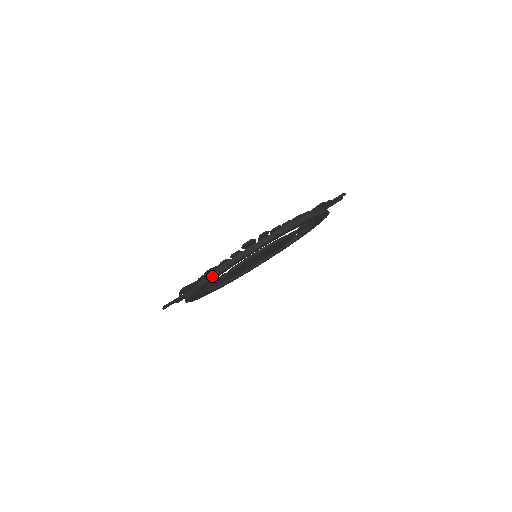
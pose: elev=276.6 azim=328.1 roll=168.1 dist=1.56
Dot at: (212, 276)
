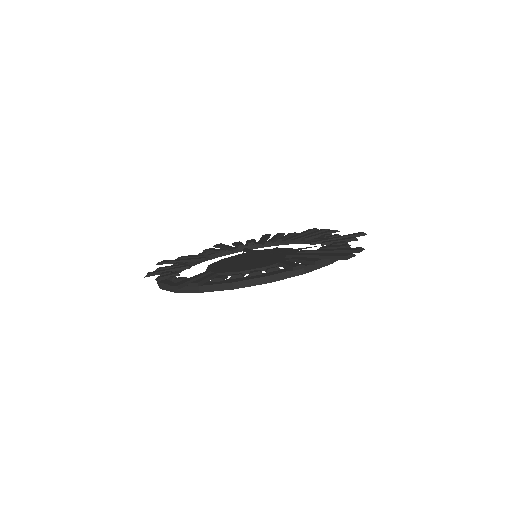
Dot at: (159, 285)
